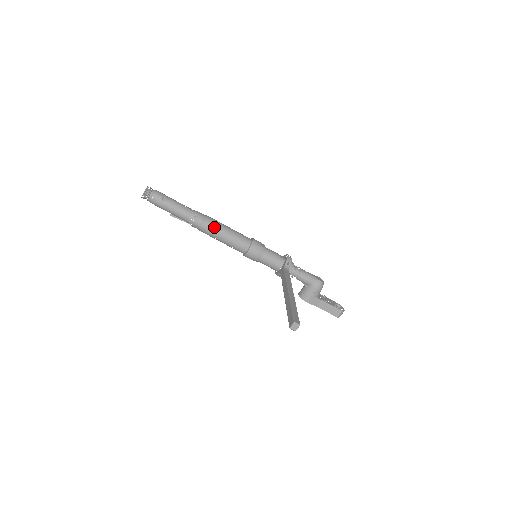
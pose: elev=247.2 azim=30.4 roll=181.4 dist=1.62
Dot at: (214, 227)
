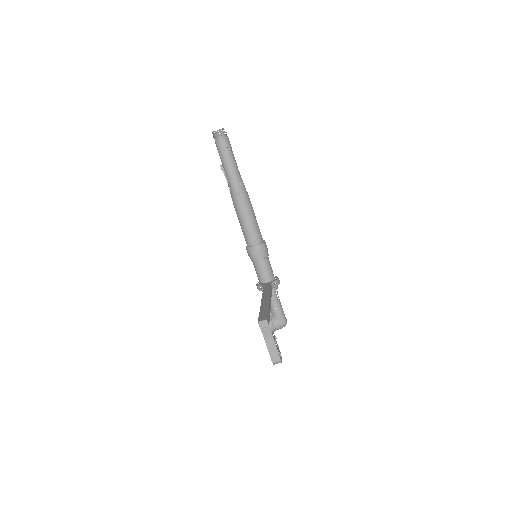
Dot at: (246, 204)
